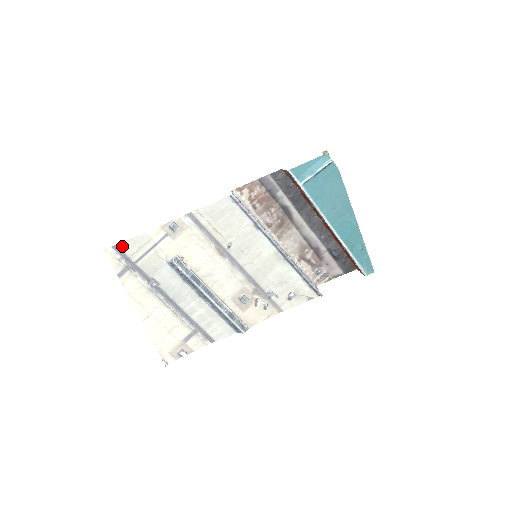
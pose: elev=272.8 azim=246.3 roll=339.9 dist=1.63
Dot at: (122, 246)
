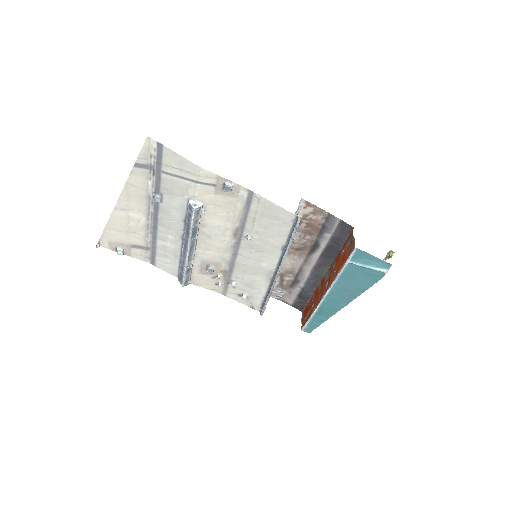
Dot at: (167, 151)
